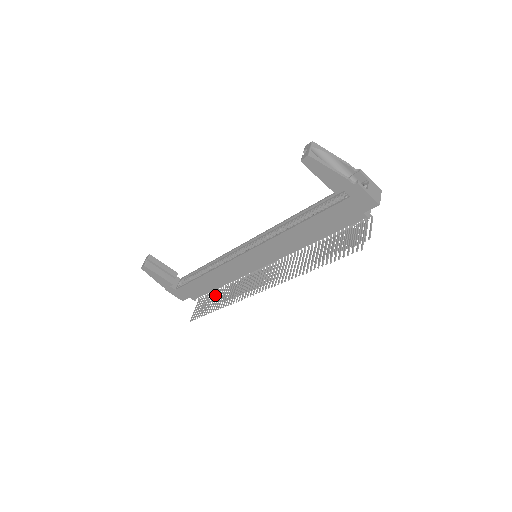
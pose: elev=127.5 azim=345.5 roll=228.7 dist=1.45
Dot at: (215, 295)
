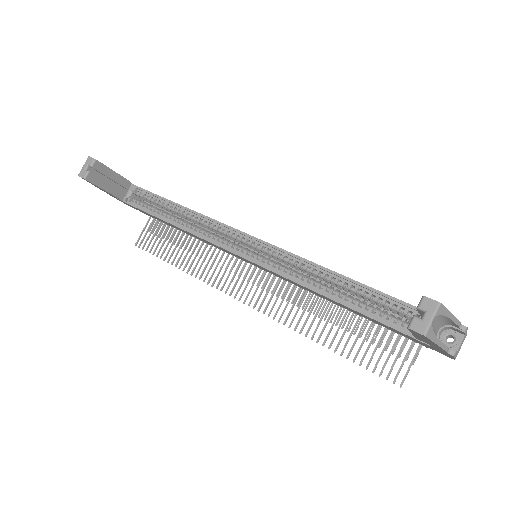
Dot at: (177, 234)
